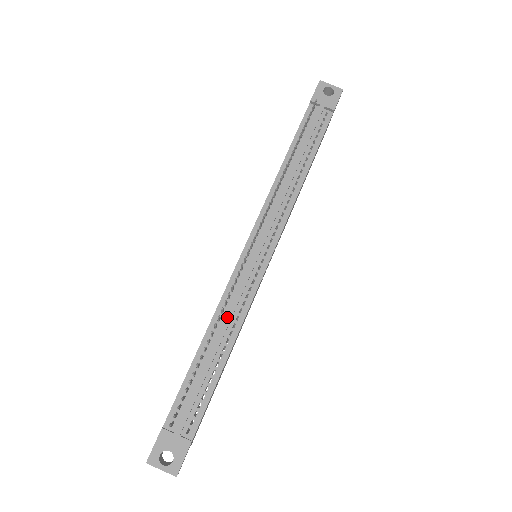
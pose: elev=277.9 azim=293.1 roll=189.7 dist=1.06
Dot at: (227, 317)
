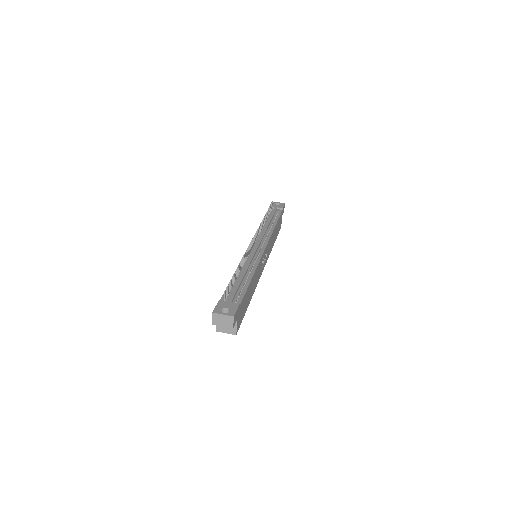
Dot at: (247, 264)
